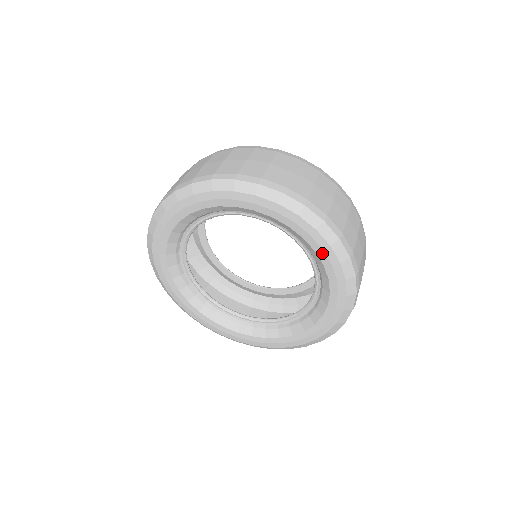
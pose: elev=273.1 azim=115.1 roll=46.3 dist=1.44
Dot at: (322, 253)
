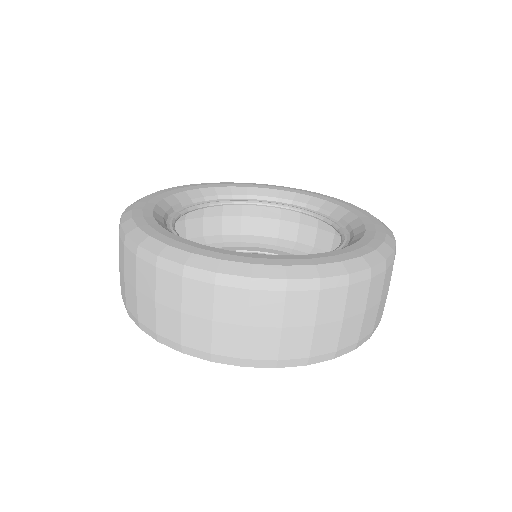
Dot at: (346, 206)
